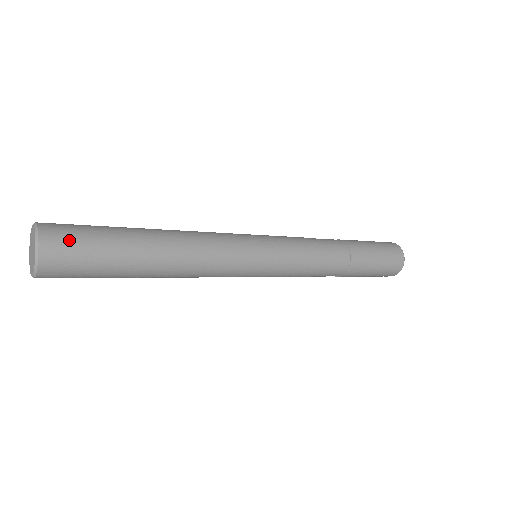
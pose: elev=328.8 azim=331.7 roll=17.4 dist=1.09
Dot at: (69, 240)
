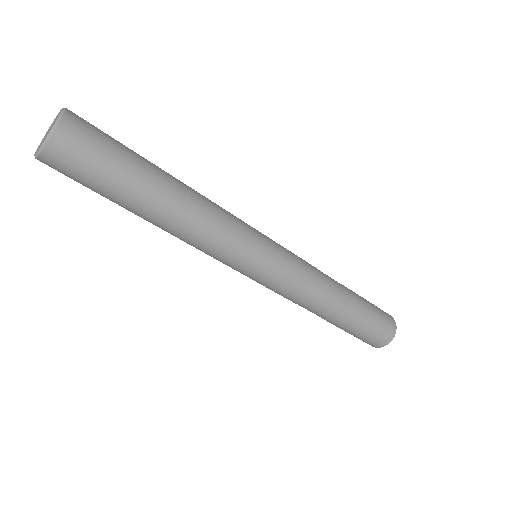
Dot at: (77, 157)
